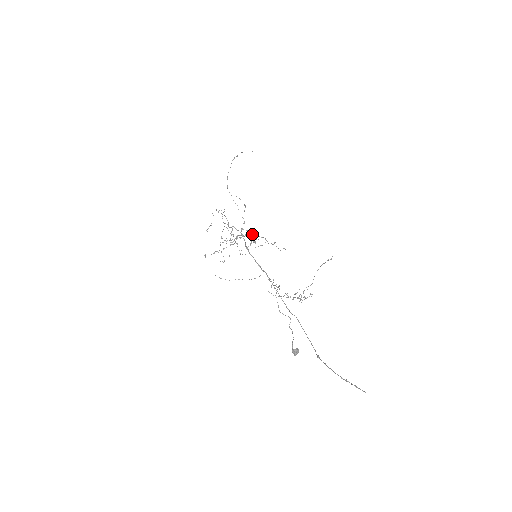
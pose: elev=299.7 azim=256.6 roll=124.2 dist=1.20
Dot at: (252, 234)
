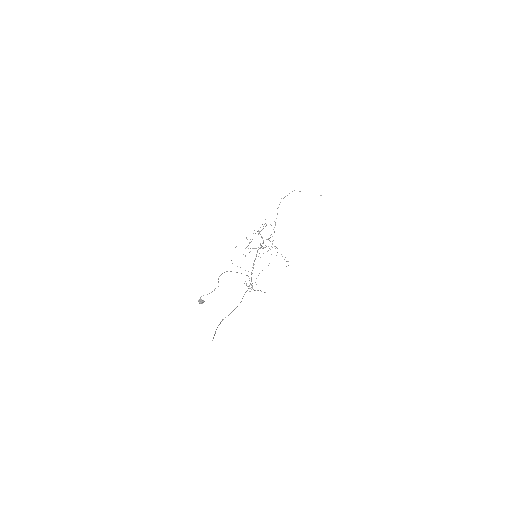
Dot at: (277, 248)
